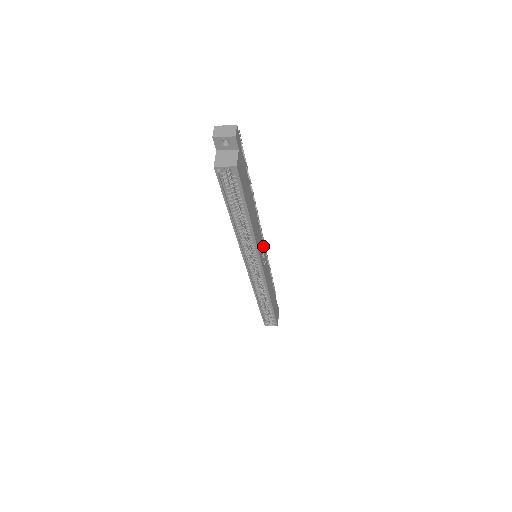
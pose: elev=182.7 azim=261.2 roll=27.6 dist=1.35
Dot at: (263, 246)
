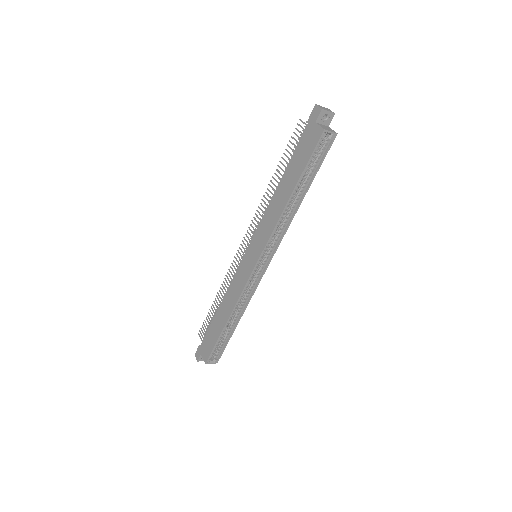
Dot at: occluded
